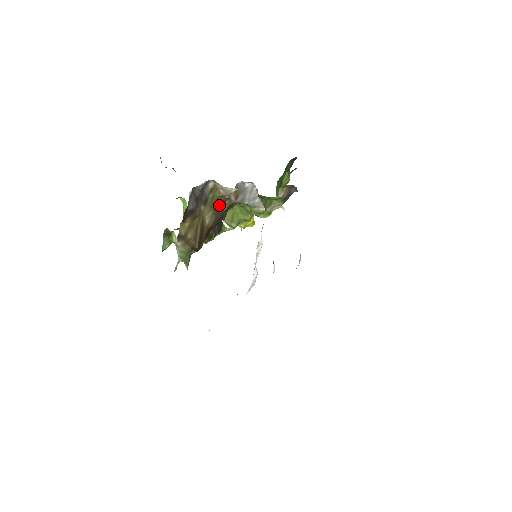
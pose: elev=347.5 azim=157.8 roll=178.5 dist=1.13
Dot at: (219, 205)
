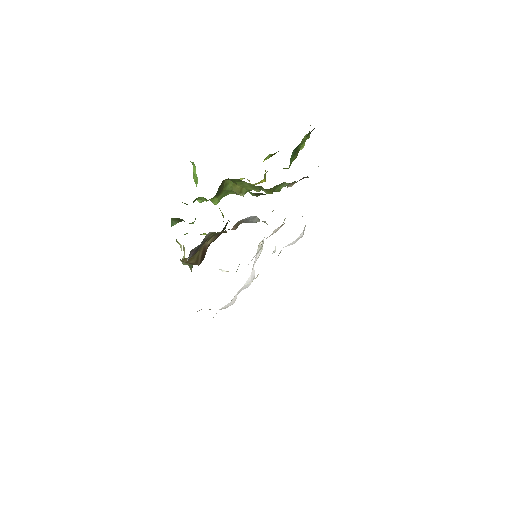
Dot at: (220, 233)
